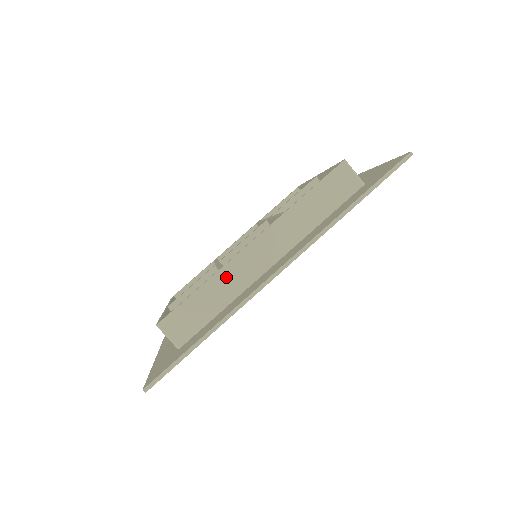
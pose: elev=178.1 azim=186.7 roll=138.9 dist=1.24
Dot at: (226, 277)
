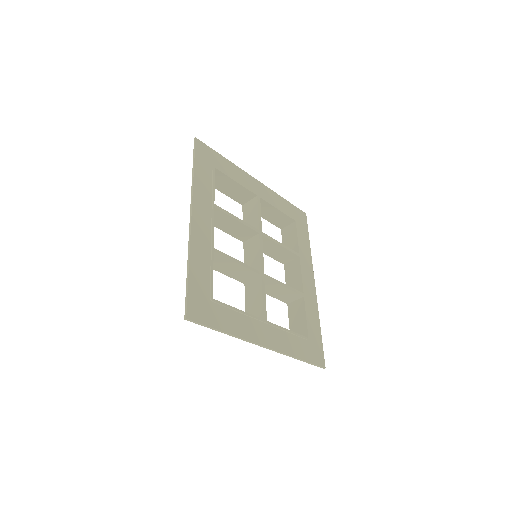
Dot at: occluded
